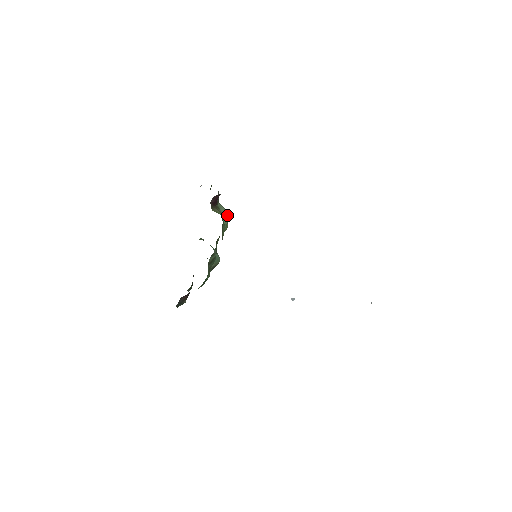
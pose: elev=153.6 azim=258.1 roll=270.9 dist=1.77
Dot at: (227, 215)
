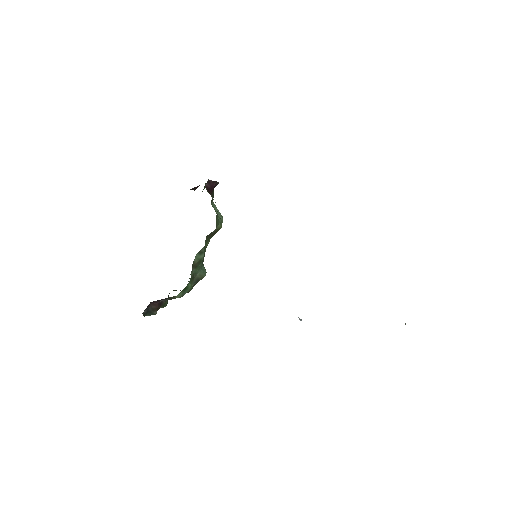
Dot at: (221, 217)
